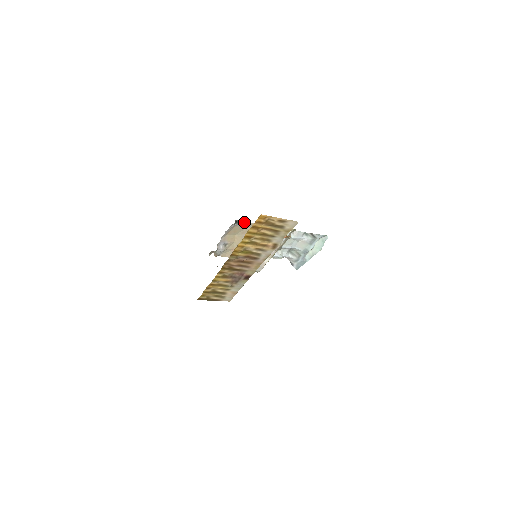
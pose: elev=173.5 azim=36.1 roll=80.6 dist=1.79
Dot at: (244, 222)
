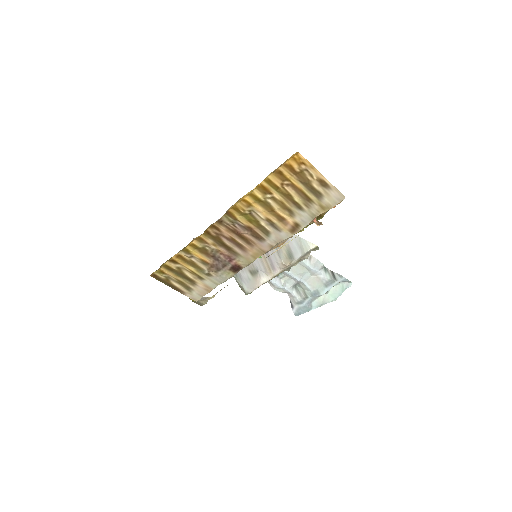
Dot at: occluded
